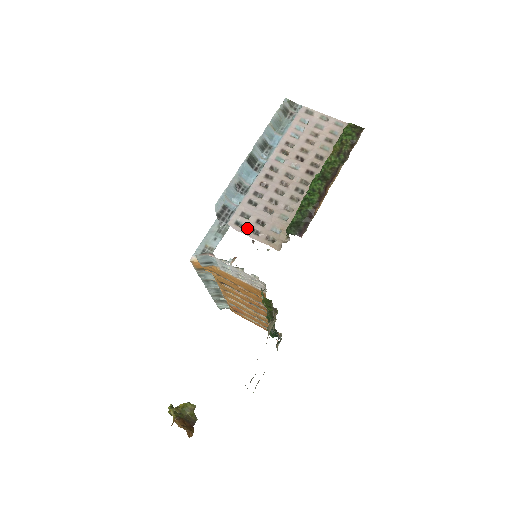
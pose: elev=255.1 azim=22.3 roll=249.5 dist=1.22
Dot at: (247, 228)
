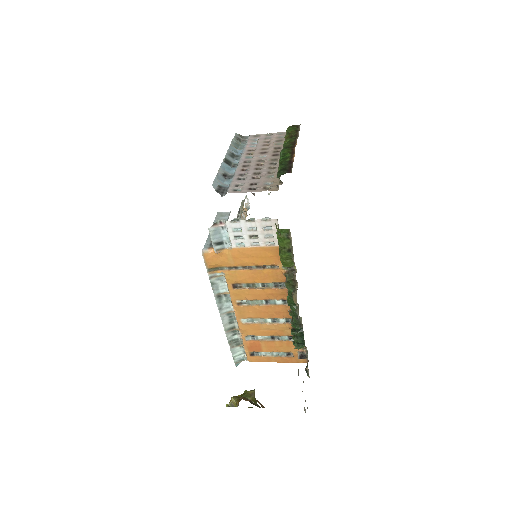
Dot at: (245, 189)
